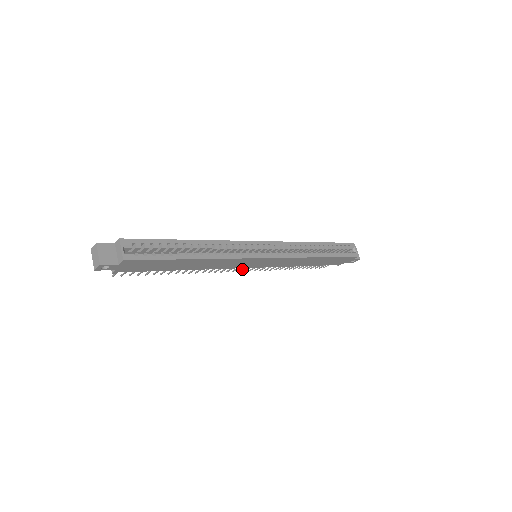
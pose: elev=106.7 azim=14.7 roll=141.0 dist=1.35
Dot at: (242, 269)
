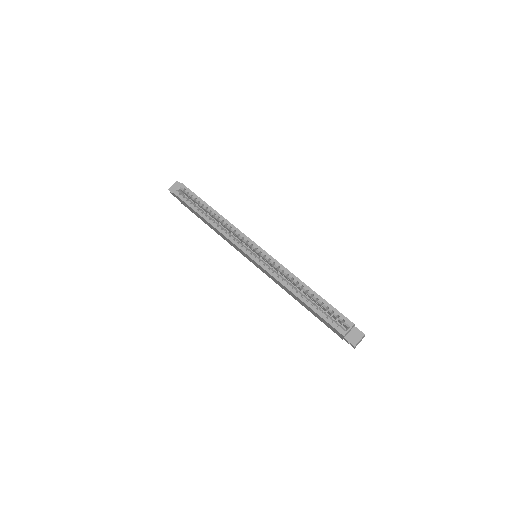
Dot at: occluded
